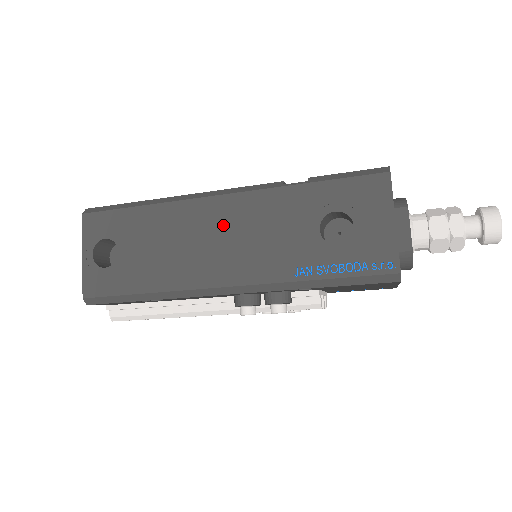
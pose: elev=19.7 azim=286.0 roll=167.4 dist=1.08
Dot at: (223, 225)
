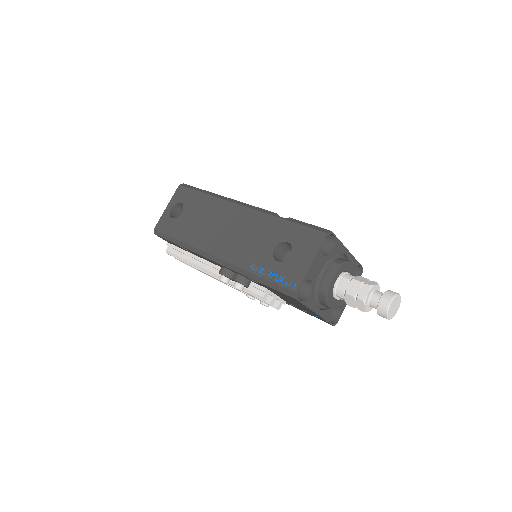
Dot at: (233, 222)
